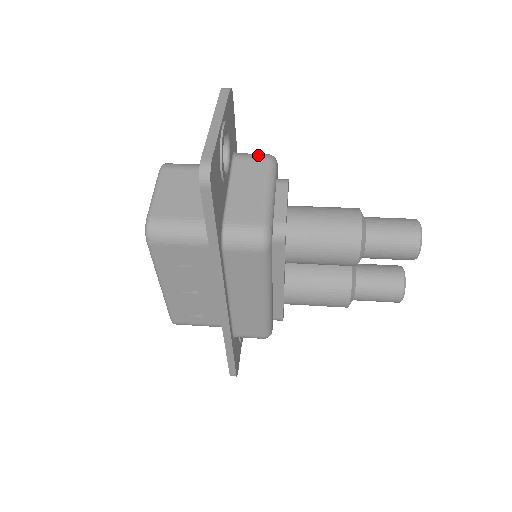
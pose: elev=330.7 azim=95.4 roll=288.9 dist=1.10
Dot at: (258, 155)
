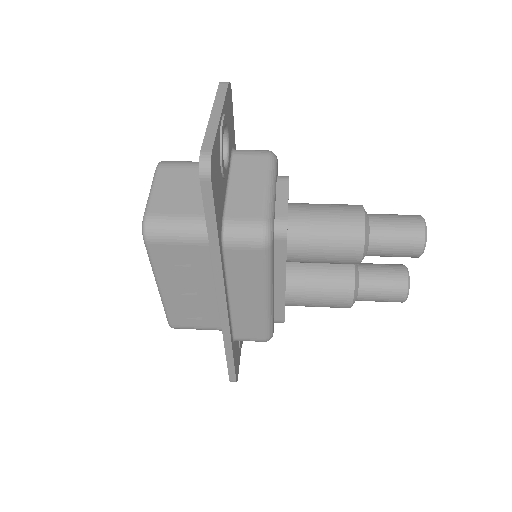
Dot at: (258, 151)
